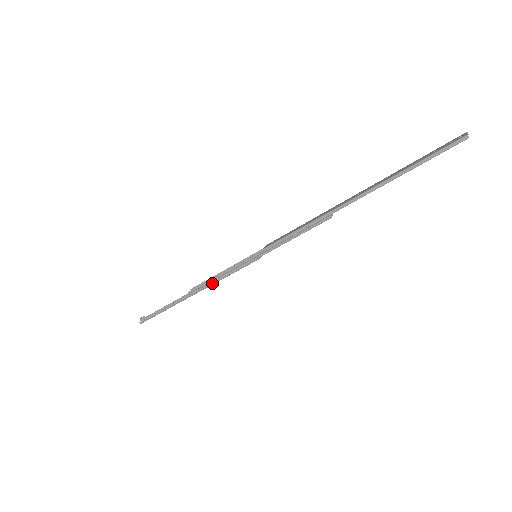
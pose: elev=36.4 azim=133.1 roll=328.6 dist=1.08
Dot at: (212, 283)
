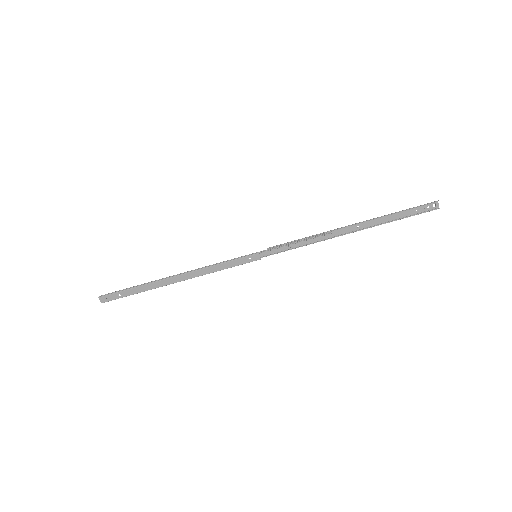
Dot at: (203, 267)
